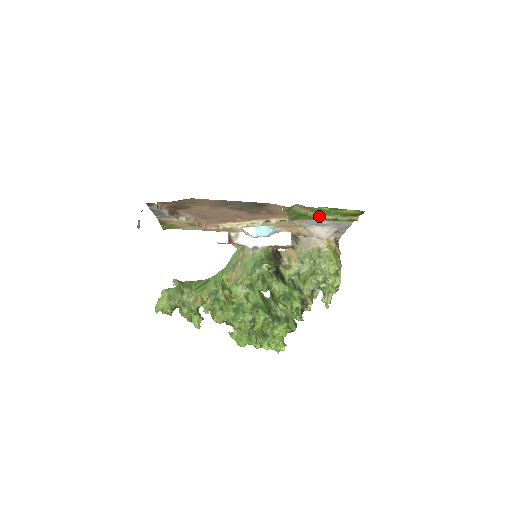
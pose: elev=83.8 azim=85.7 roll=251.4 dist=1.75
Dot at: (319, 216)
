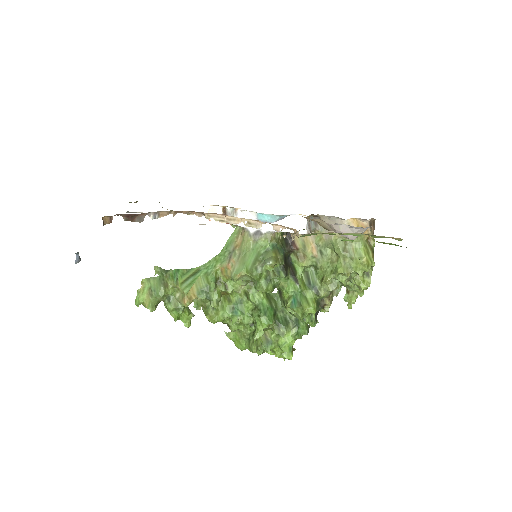
Dot at: occluded
